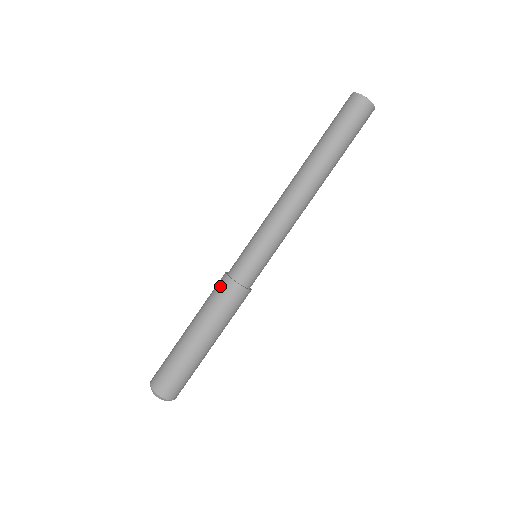
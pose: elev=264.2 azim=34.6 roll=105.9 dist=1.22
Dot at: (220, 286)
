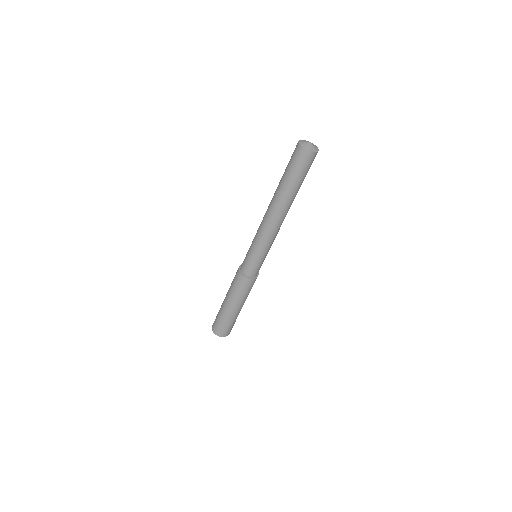
Dot at: (240, 282)
